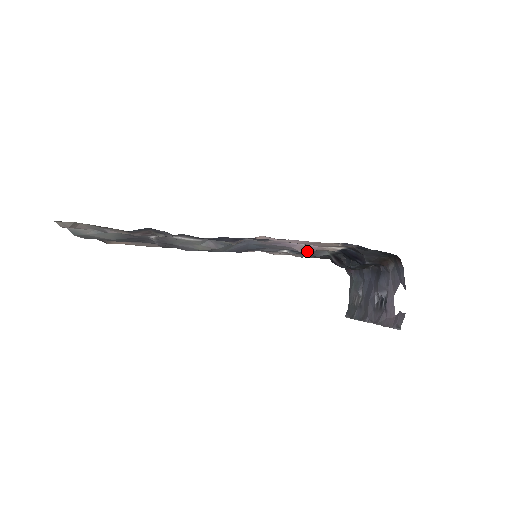
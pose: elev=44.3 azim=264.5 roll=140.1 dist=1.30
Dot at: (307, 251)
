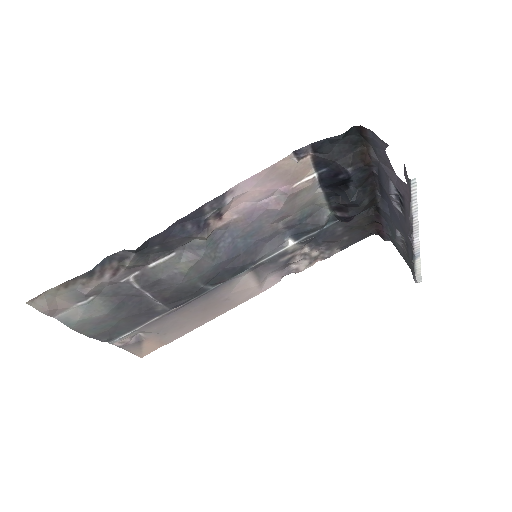
Dot at: (302, 219)
